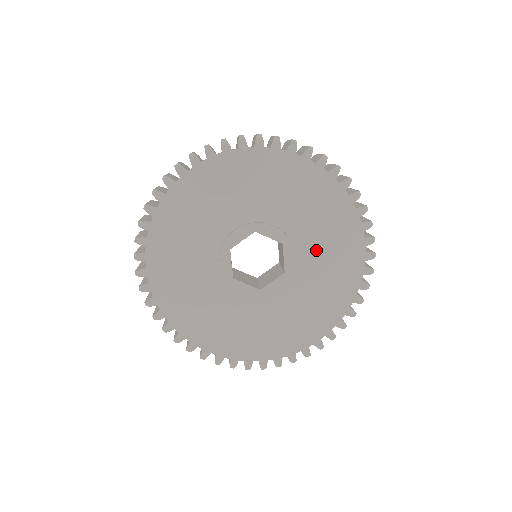
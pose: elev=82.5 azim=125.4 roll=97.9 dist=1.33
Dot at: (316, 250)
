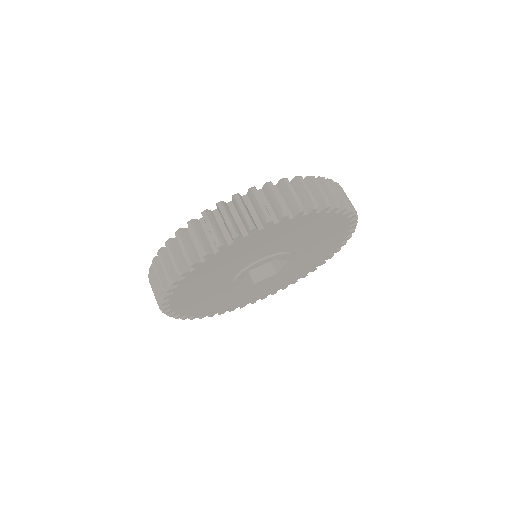
Dot at: (302, 241)
